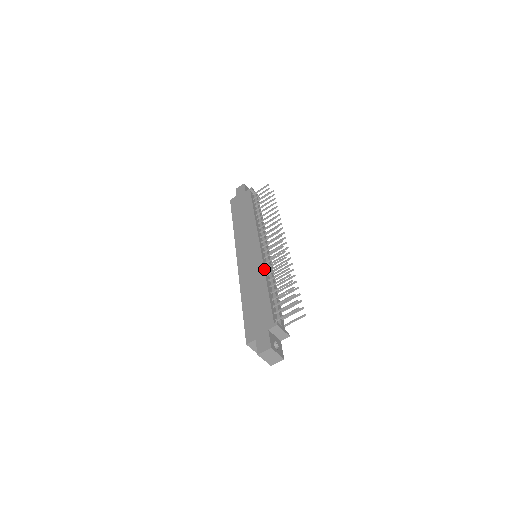
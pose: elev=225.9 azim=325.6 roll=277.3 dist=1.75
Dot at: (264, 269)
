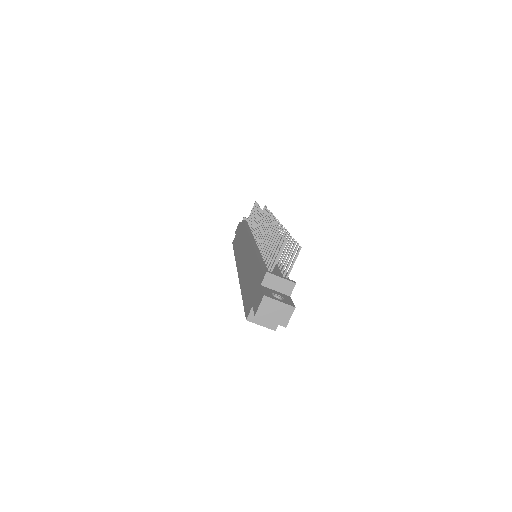
Dot at: (254, 249)
